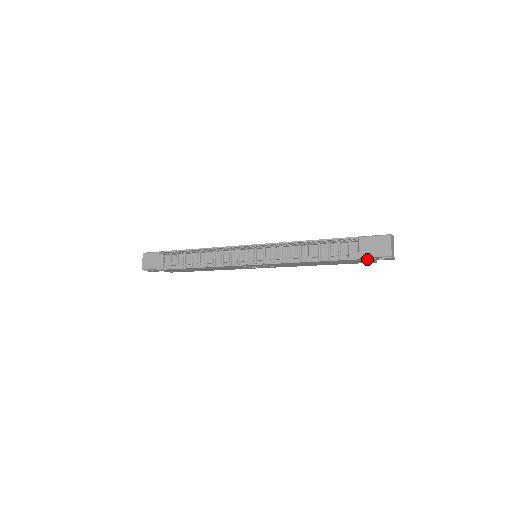
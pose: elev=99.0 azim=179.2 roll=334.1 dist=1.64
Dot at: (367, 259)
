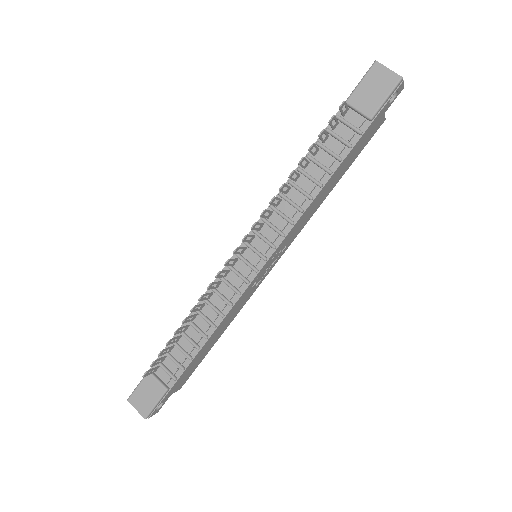
Dot at: (379, 115)
